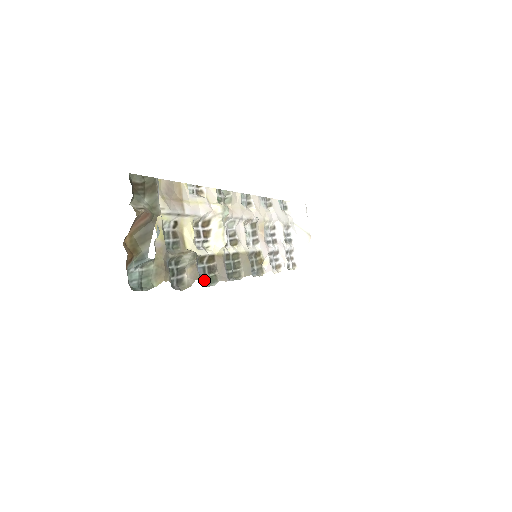
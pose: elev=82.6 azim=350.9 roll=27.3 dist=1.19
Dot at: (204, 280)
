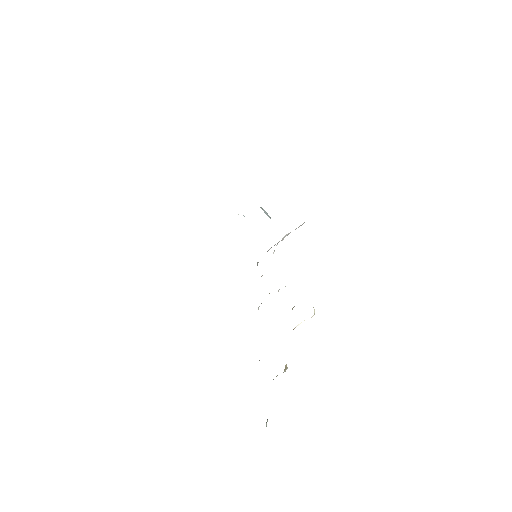
Dot at: occluded
